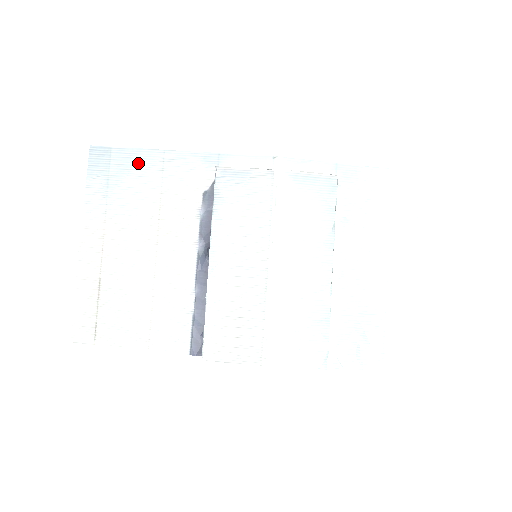
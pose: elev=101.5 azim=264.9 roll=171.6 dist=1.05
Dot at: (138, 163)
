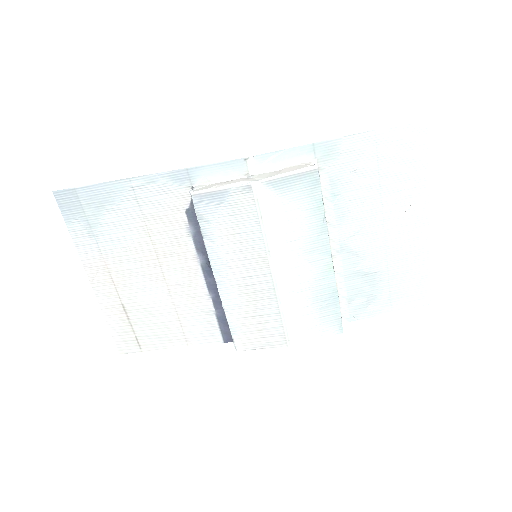
Dot at: (109, 198)
